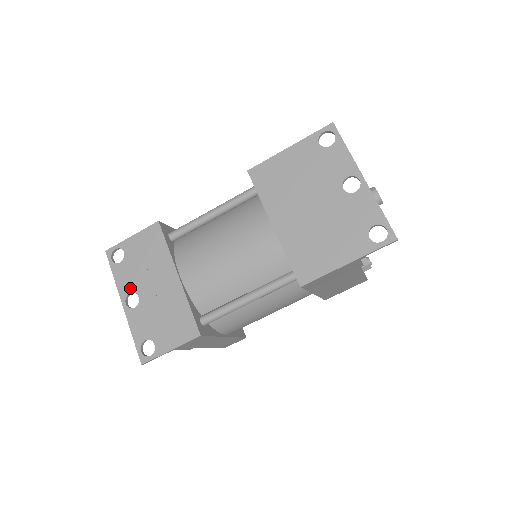
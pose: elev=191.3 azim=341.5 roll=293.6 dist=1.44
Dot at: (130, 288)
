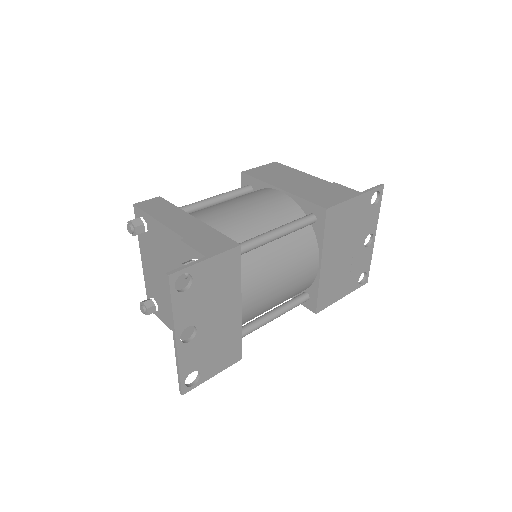
Dot at: (190, 321)
